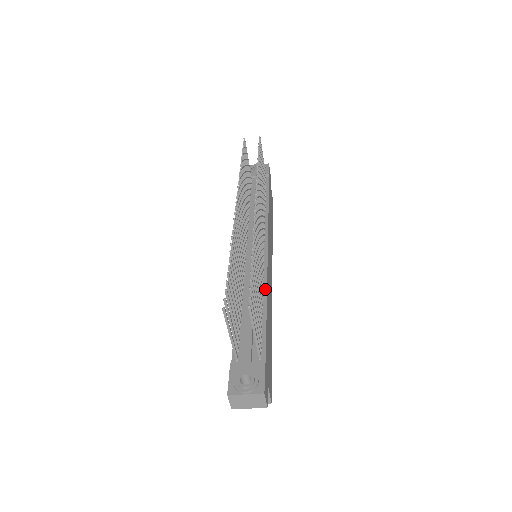
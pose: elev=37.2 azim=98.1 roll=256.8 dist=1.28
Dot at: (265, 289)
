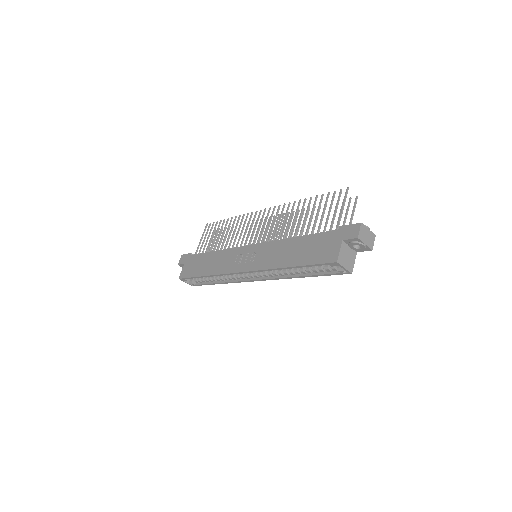
Dot at: occluded
